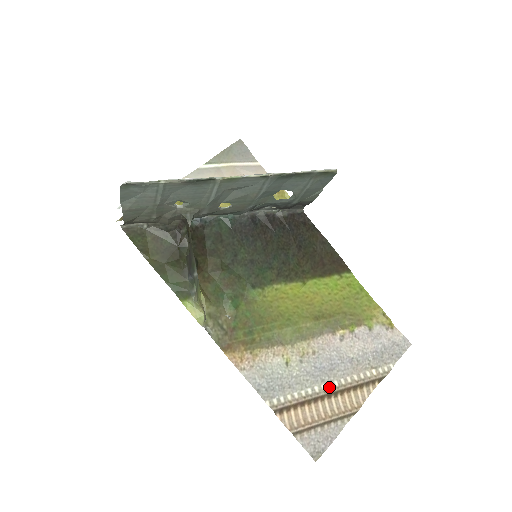
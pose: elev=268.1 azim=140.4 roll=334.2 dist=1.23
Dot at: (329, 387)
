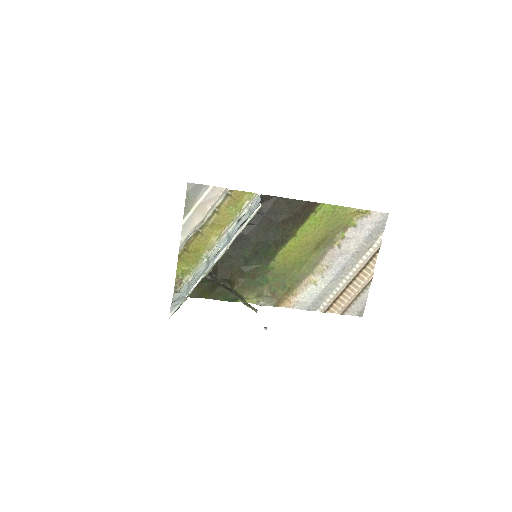
Dot at: (348, 279)
